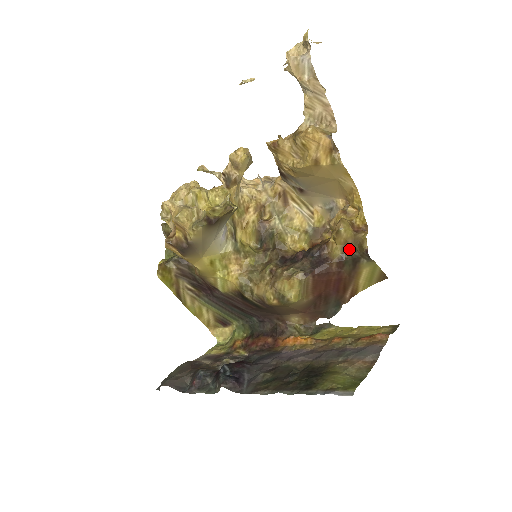
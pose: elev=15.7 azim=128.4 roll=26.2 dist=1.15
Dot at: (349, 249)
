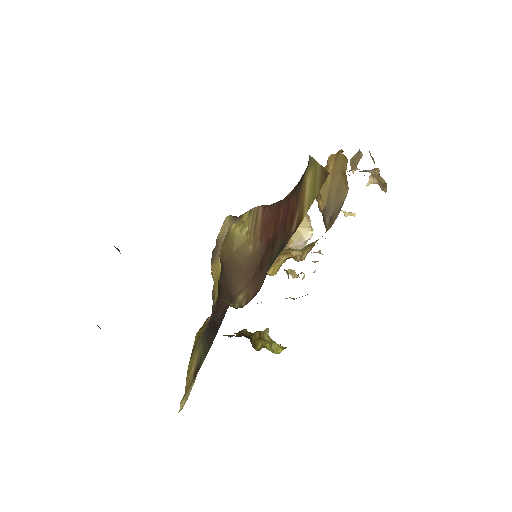
Dot at: occluded
